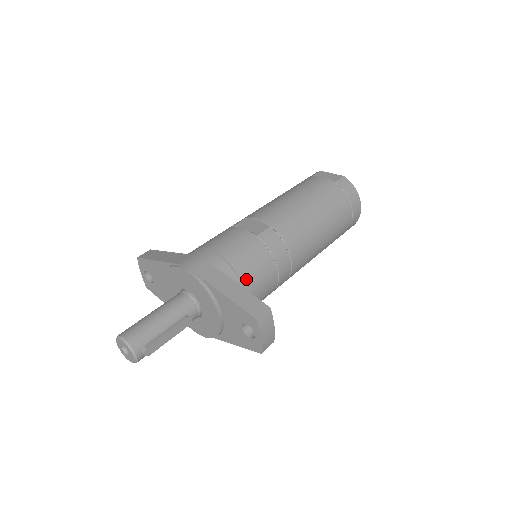
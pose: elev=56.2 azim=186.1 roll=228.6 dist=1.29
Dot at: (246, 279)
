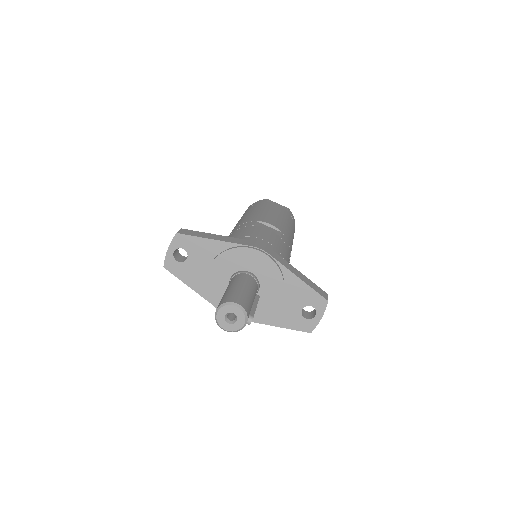
Dot at: occluded
